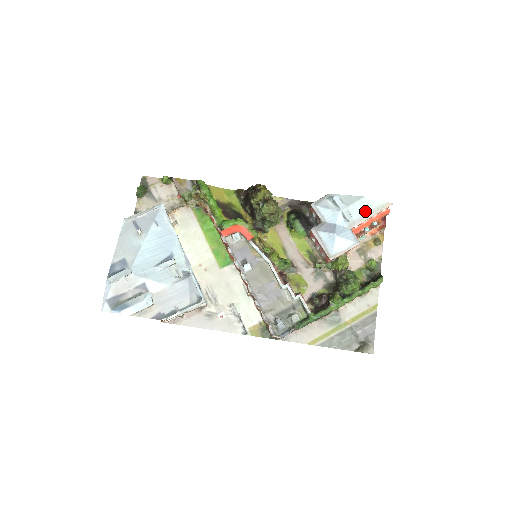
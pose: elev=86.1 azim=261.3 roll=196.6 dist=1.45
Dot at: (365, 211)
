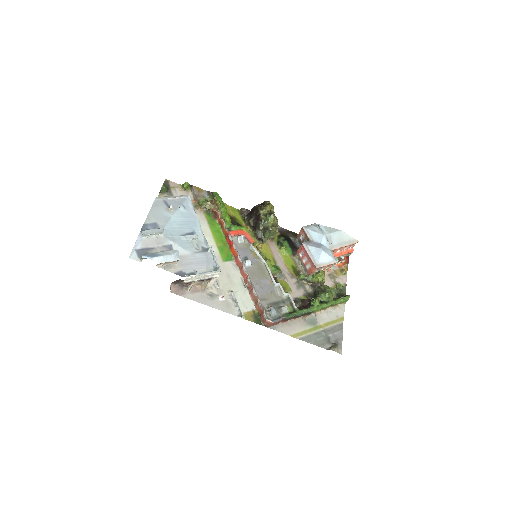
Dot at: (341, 241)
